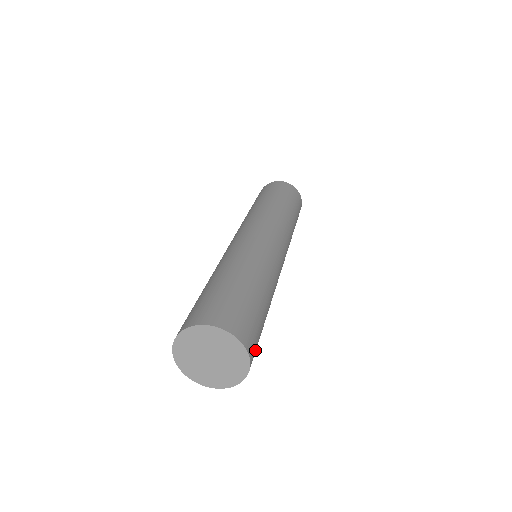
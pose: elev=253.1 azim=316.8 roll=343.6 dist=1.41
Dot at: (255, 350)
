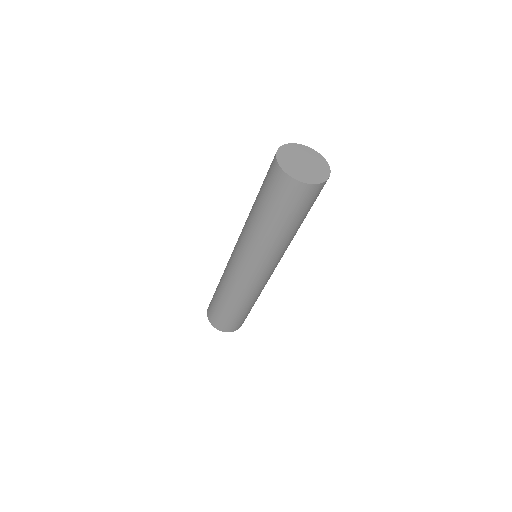
Dot at: occluded
